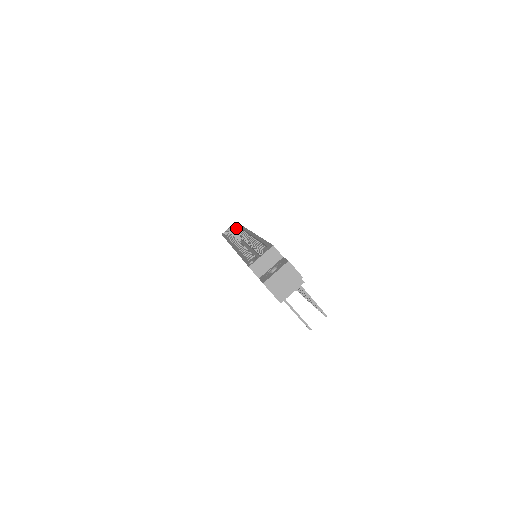
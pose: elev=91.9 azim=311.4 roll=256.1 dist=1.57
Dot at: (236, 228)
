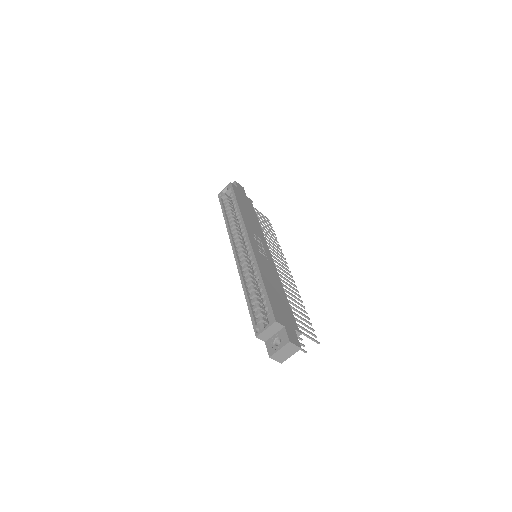
Dot at: (232, 198)
